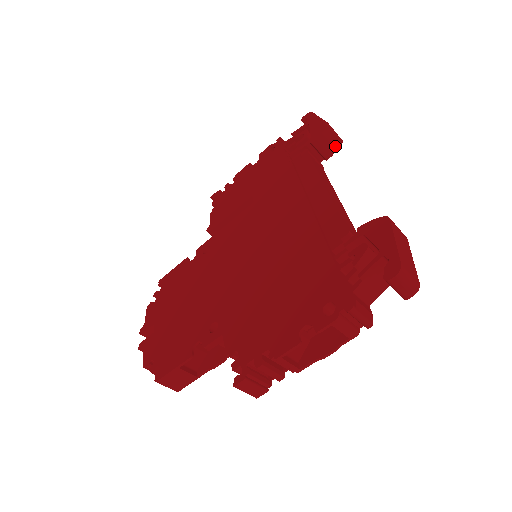
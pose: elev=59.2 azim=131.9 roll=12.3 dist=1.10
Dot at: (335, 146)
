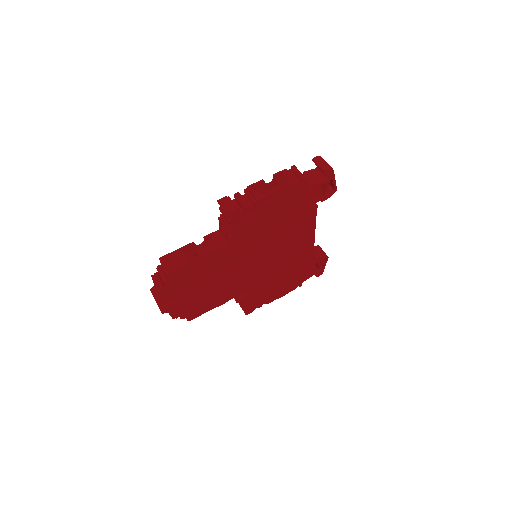
Dot at: (323, 255)
